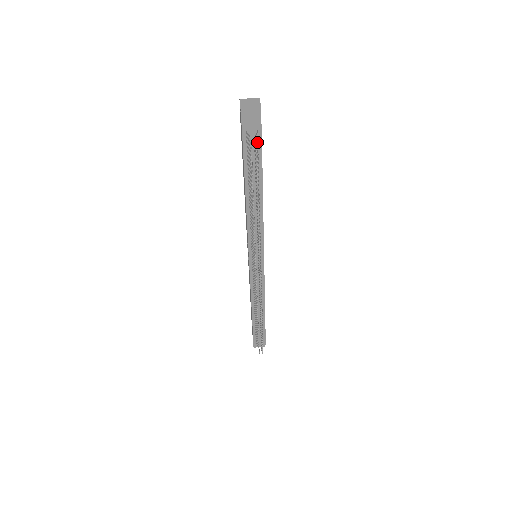
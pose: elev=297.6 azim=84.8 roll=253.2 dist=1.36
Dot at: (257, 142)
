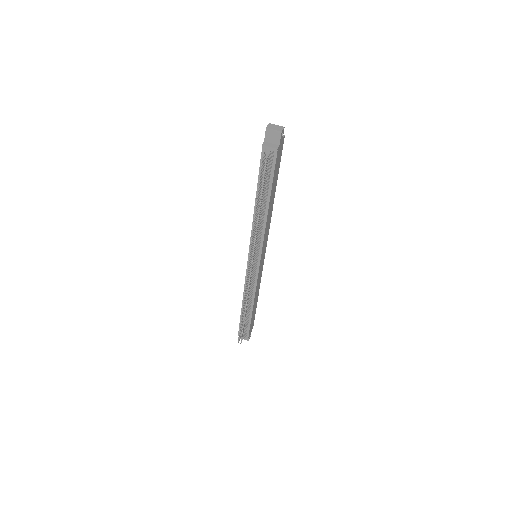
Dot at: (272, 160)
